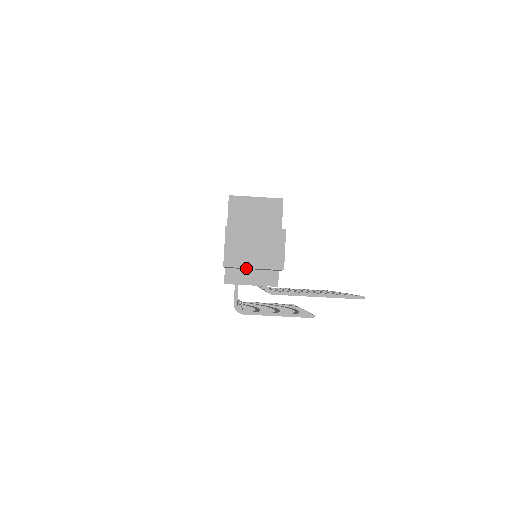
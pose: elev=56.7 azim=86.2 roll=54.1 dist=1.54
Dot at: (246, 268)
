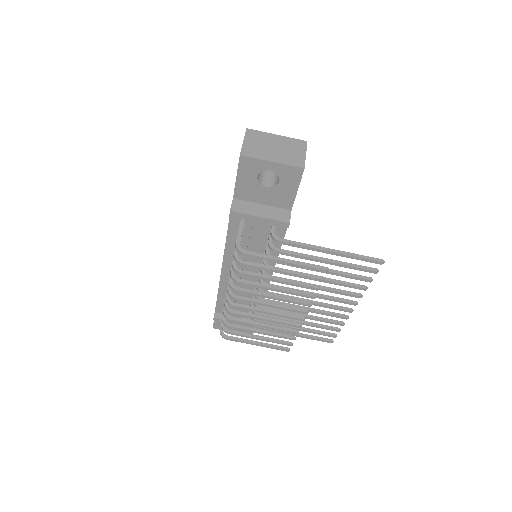
Dot at: (260, 183)
